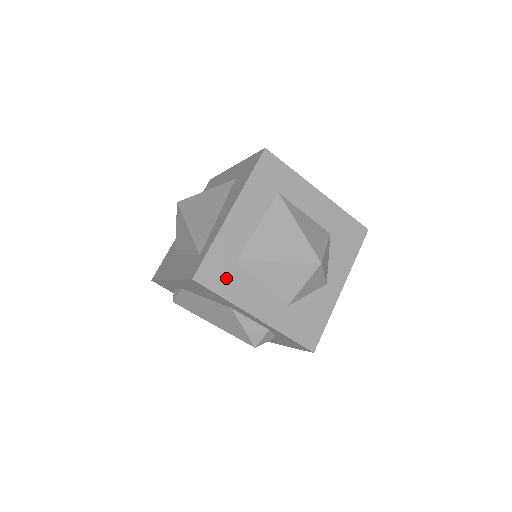
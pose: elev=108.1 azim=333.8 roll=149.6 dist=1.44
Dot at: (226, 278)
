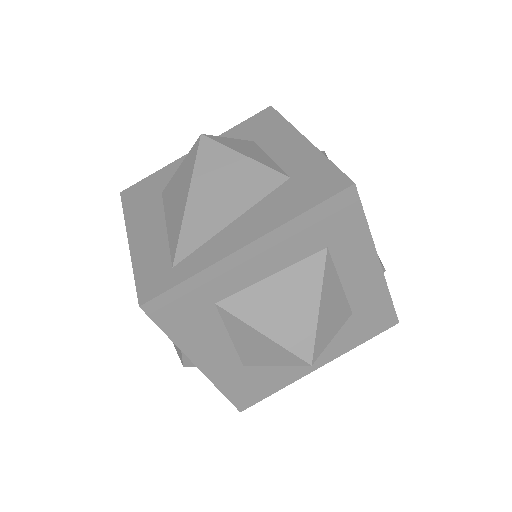
Dot at: (186, 318)
